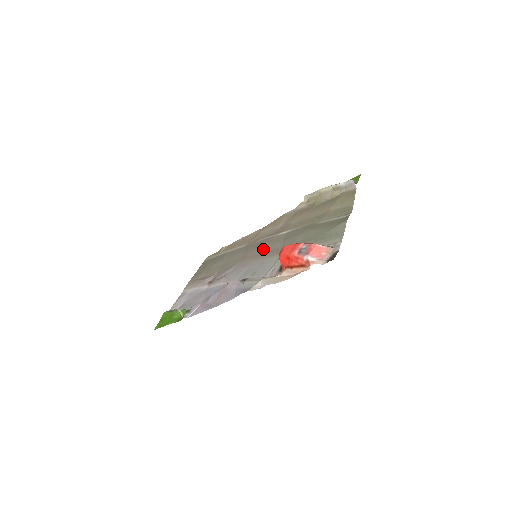
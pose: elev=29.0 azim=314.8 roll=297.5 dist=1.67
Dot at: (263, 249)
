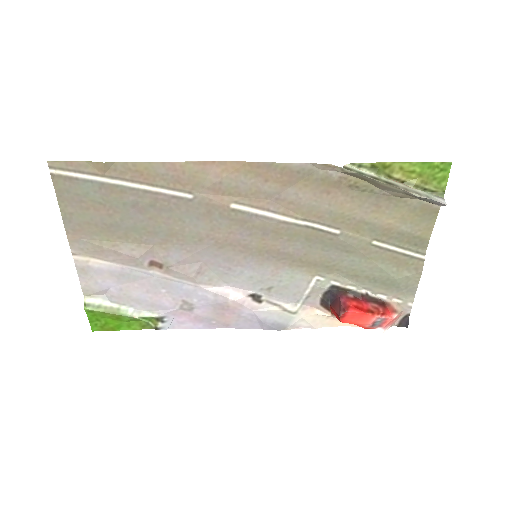
Dot at: (264, 244)
